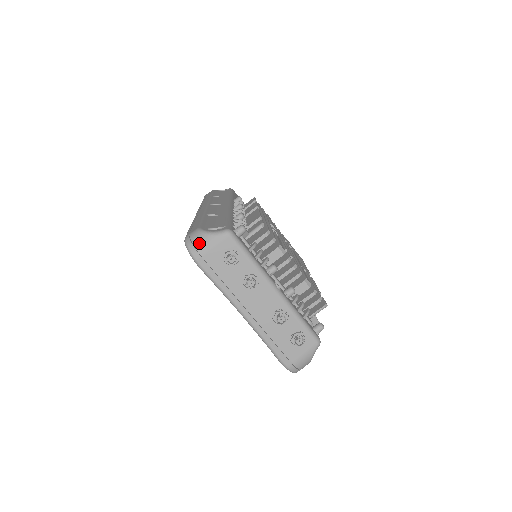
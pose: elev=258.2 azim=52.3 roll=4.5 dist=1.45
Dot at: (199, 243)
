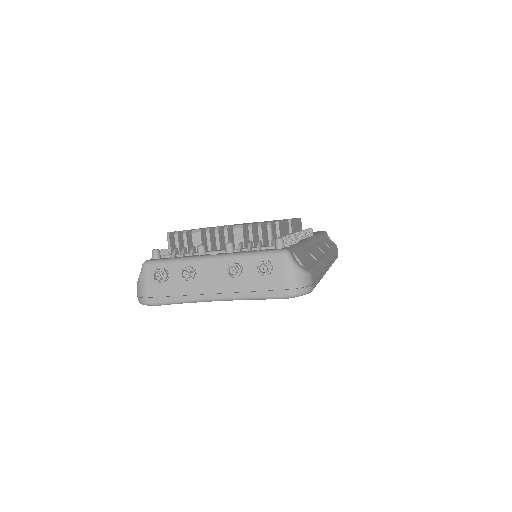
Dot at: (139, 292)
